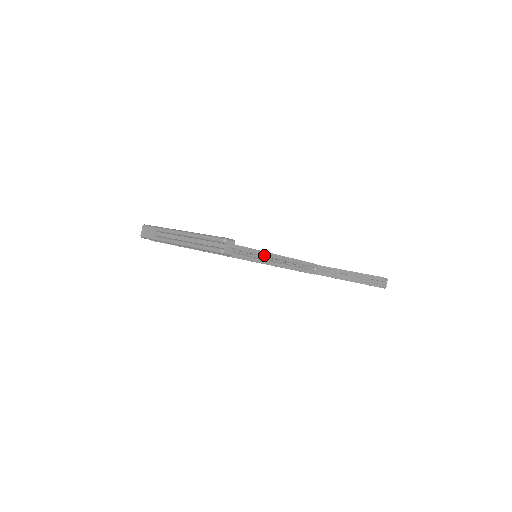
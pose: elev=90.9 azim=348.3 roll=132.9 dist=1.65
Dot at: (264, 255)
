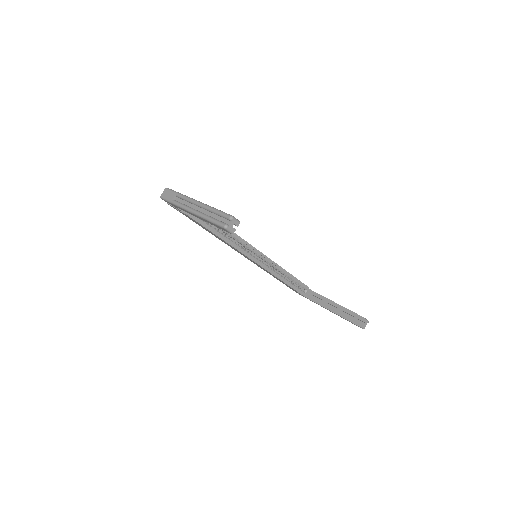
Dot at: (264, 258)
